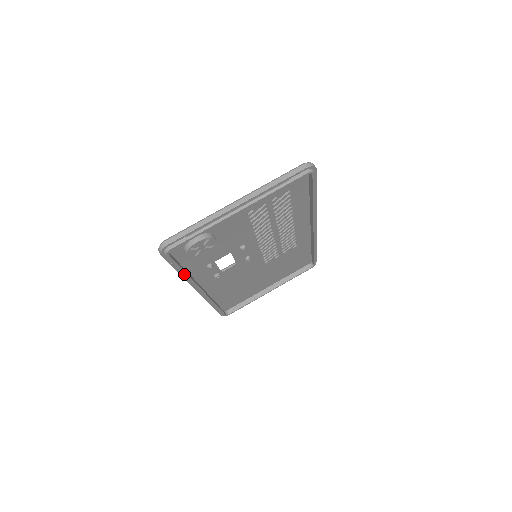
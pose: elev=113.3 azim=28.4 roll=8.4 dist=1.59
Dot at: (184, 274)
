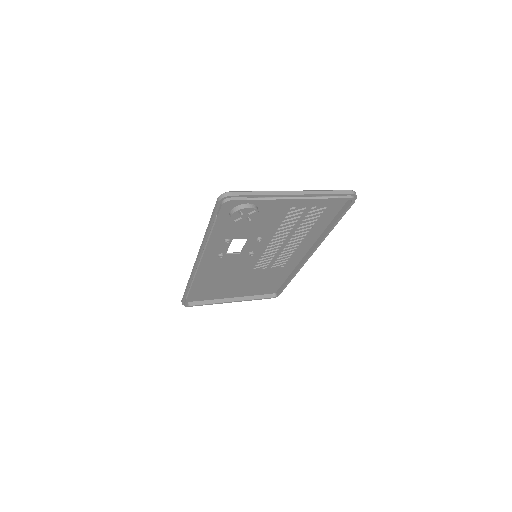
Dot at: (212, 234)
